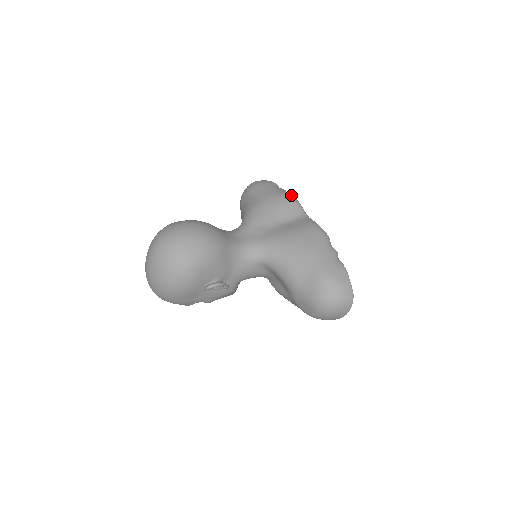
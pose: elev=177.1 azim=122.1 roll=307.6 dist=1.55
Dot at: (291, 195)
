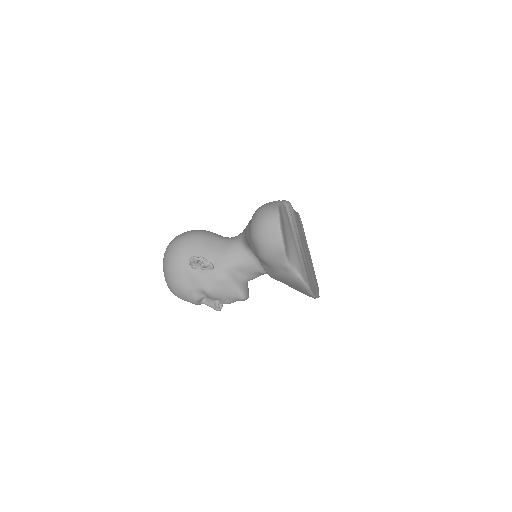
Dot at: occluded
